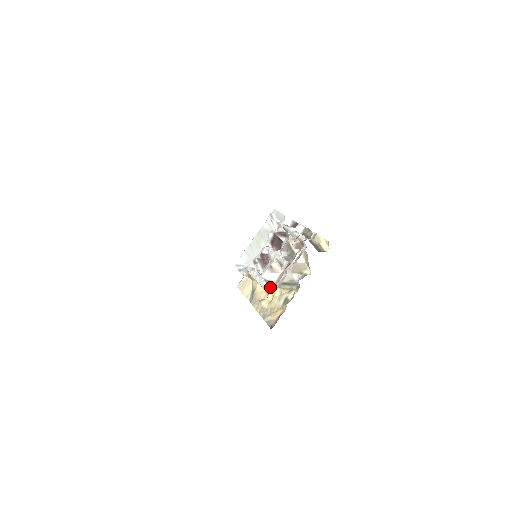
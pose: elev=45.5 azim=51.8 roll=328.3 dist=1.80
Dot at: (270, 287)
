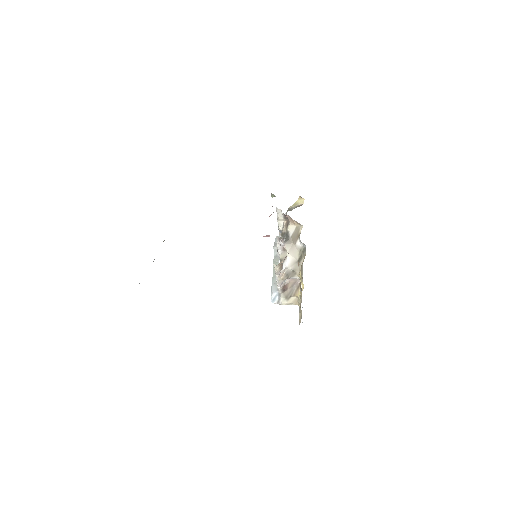
Dot at: occluded
